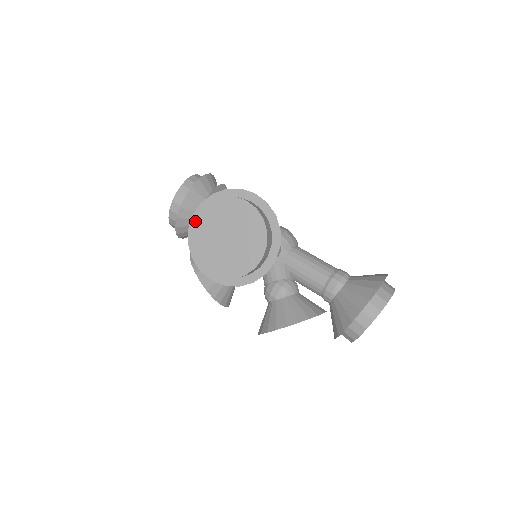
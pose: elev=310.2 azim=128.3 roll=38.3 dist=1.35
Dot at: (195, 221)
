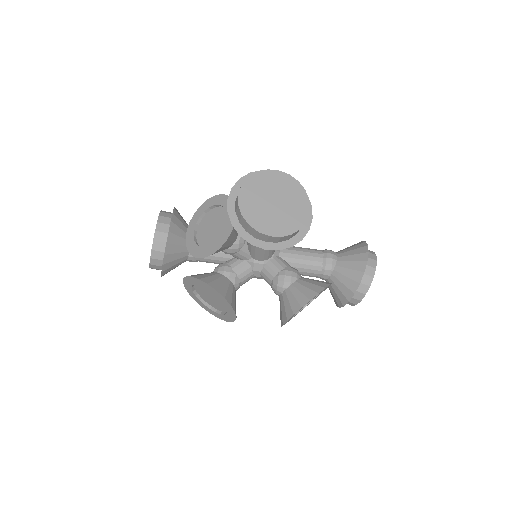
Dot at: (241, 196)
